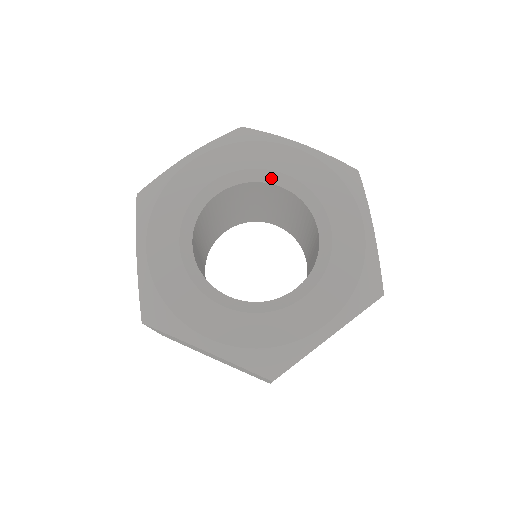
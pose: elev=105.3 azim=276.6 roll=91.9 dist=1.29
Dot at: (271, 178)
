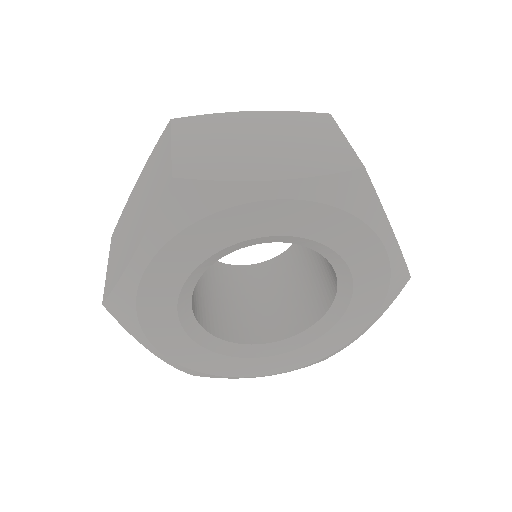
Dot at: (255, 242)
